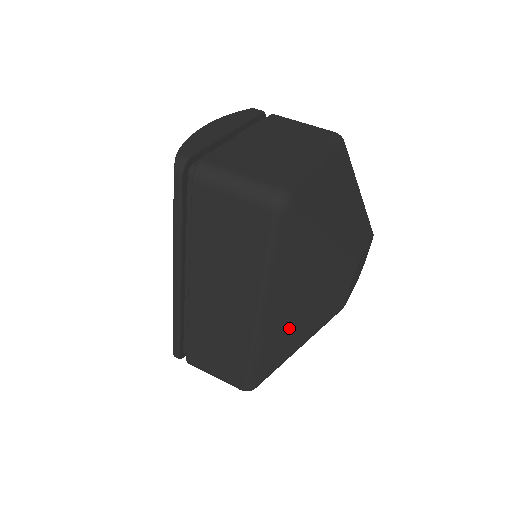
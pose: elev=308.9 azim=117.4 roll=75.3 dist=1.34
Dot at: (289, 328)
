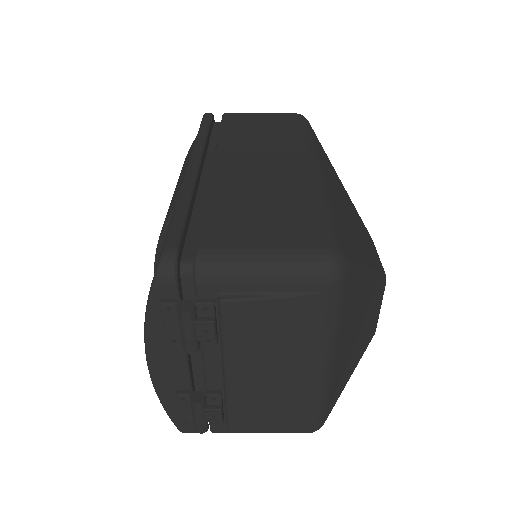
Dot at: (347, 219)
